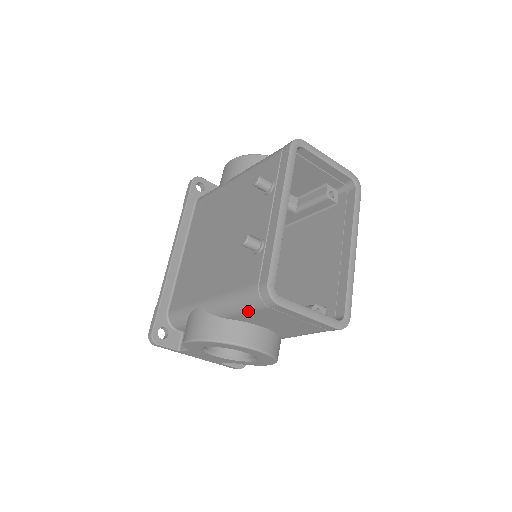
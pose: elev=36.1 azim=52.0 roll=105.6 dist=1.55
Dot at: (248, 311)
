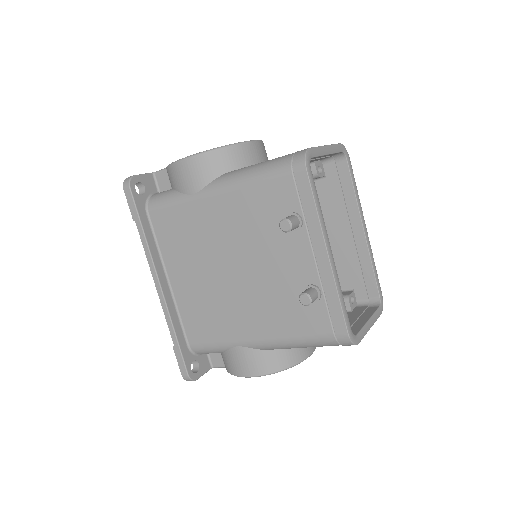
Dot at: occluded
